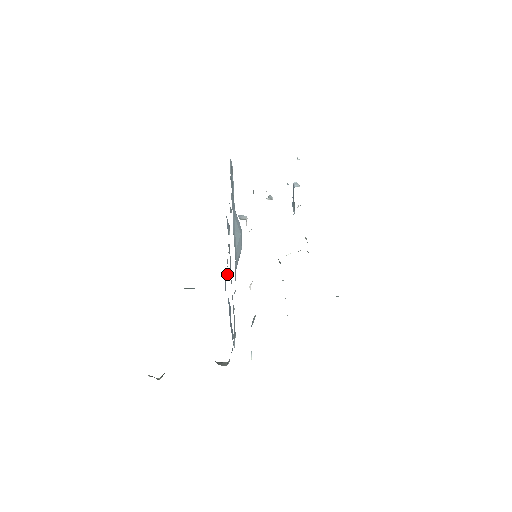
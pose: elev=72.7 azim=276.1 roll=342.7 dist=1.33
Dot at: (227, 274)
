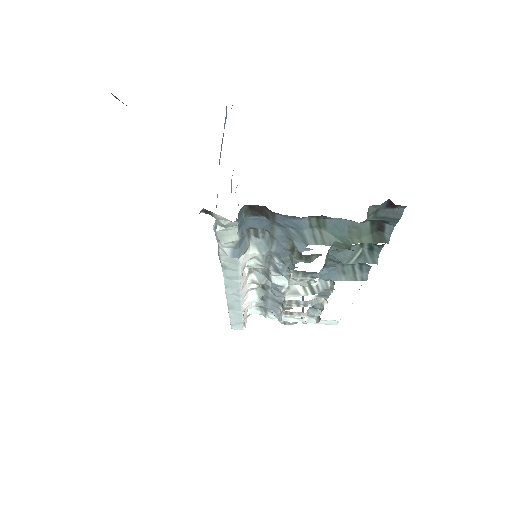
Dot at: occluded
